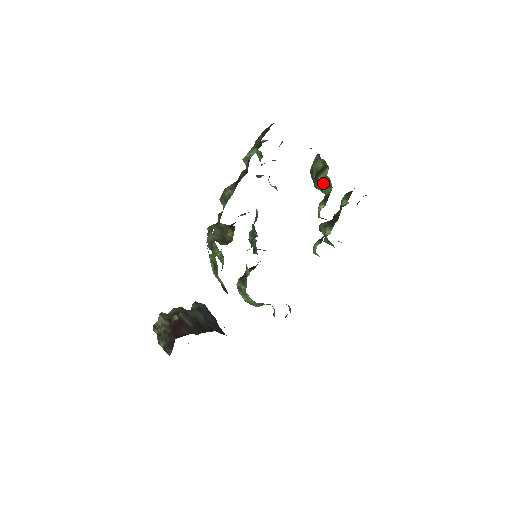
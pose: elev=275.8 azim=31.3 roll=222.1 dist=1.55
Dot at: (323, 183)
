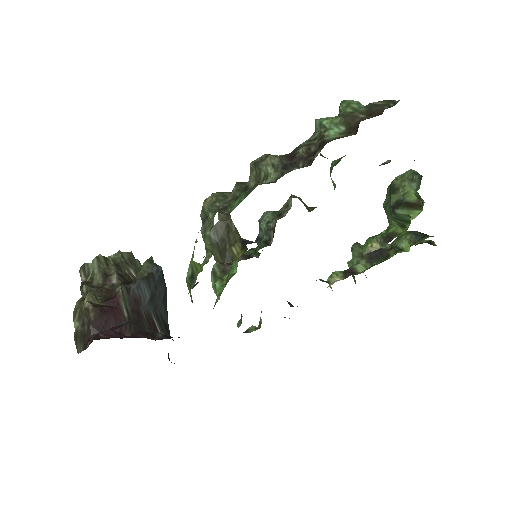
Dot at: (398, 218)
